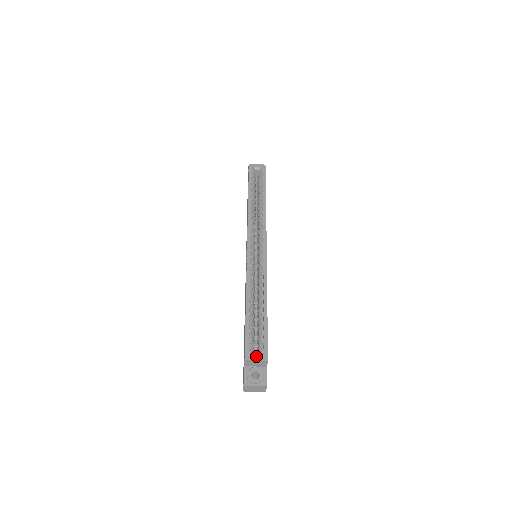
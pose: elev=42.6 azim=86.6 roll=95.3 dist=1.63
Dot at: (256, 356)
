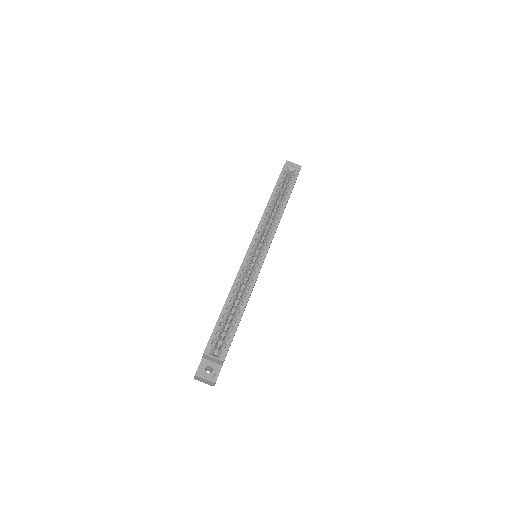
Dot at: occluded
